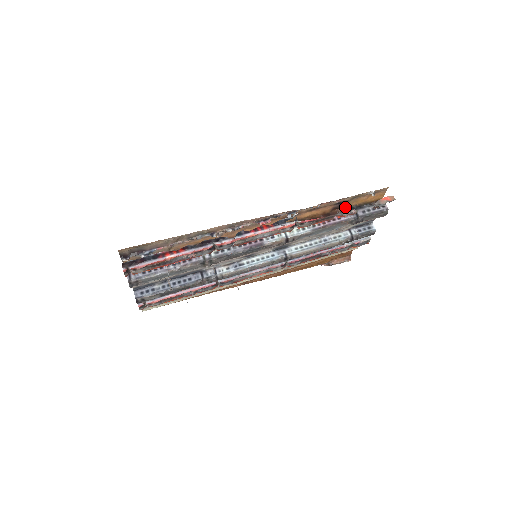
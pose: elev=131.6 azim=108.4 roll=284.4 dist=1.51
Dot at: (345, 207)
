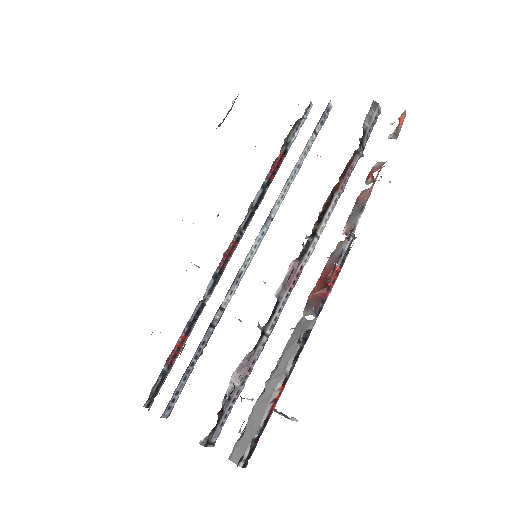
Dot at: (362, 154)
